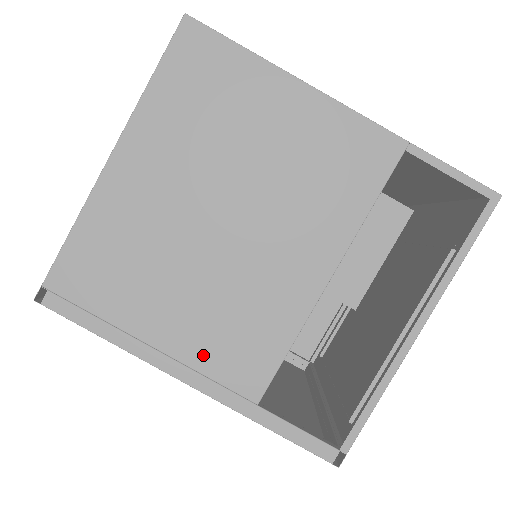
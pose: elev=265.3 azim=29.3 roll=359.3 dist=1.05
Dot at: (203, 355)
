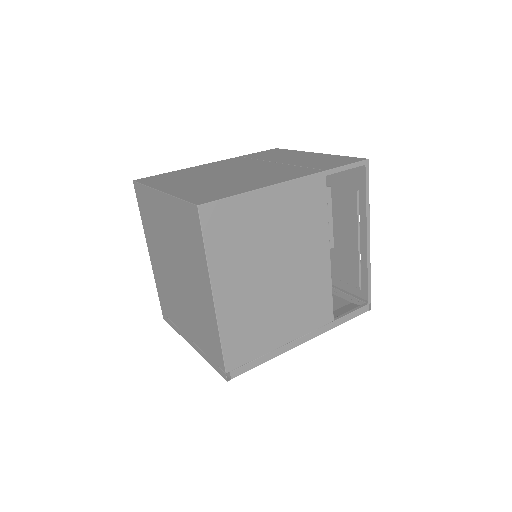
Dot at: (304, 327)
